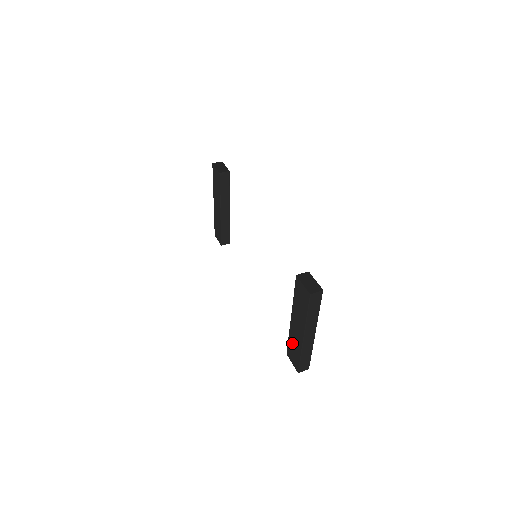
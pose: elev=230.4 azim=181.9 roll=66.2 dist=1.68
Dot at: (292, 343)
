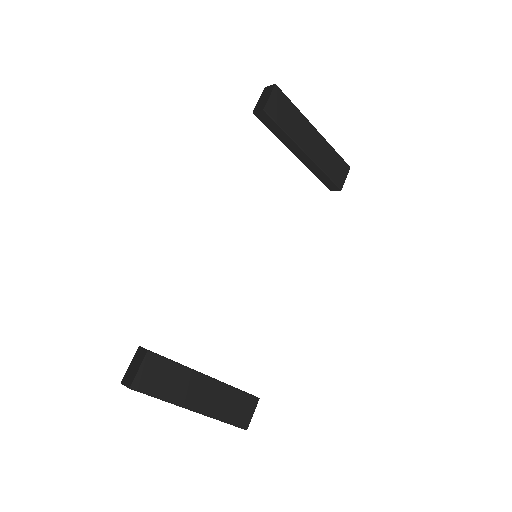
Dot at: occluded
